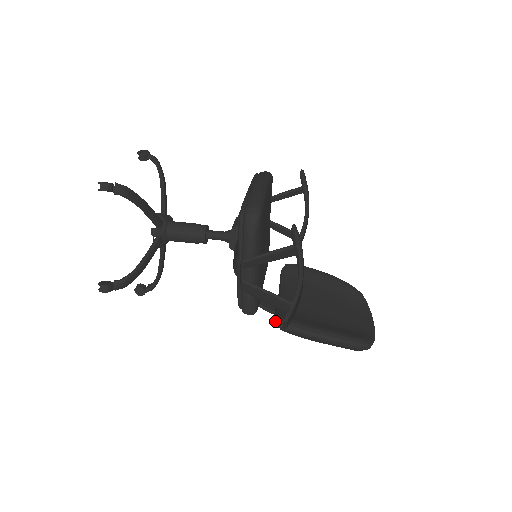
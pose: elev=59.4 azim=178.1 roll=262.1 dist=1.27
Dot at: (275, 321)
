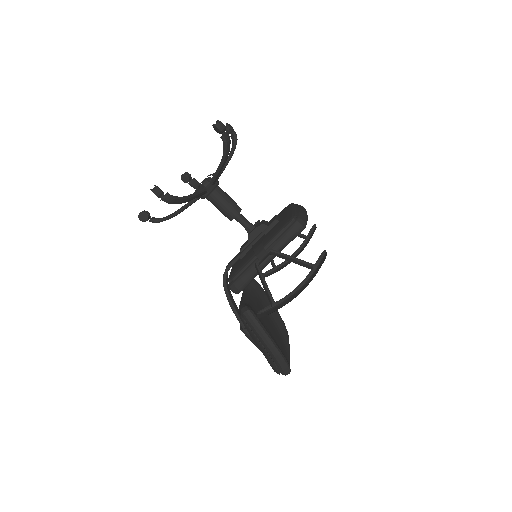
Dot at: (246, 309)
